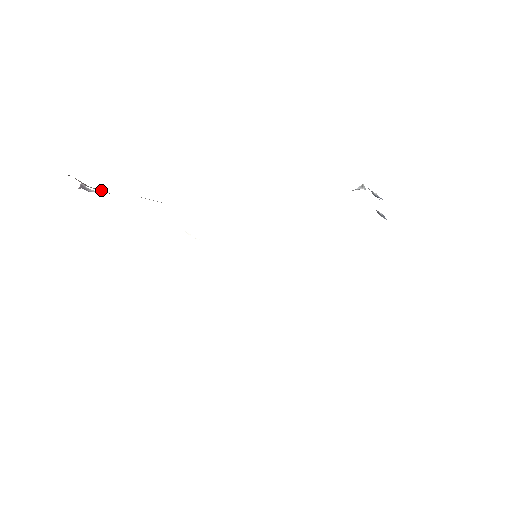
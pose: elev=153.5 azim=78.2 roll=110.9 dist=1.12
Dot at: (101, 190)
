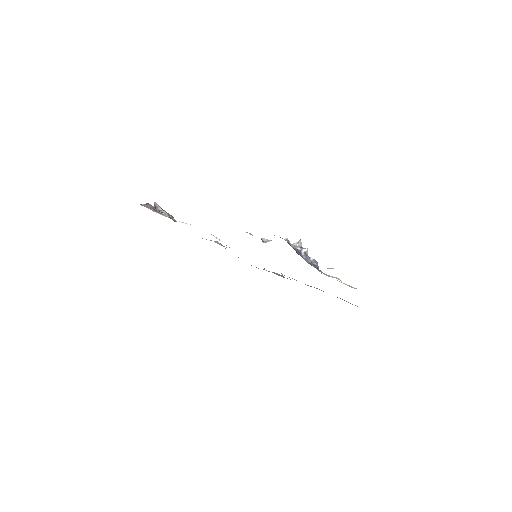
Dot at: (162, 213)
